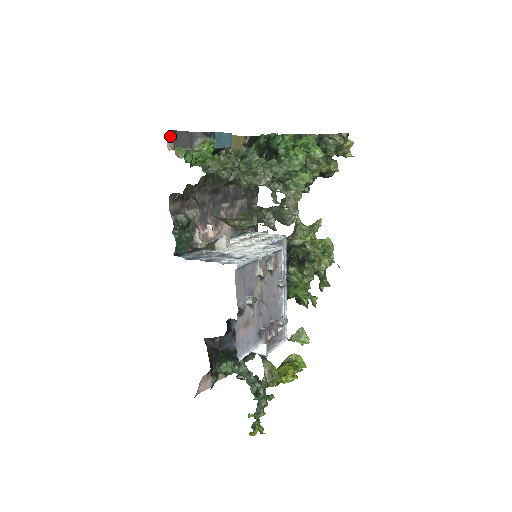
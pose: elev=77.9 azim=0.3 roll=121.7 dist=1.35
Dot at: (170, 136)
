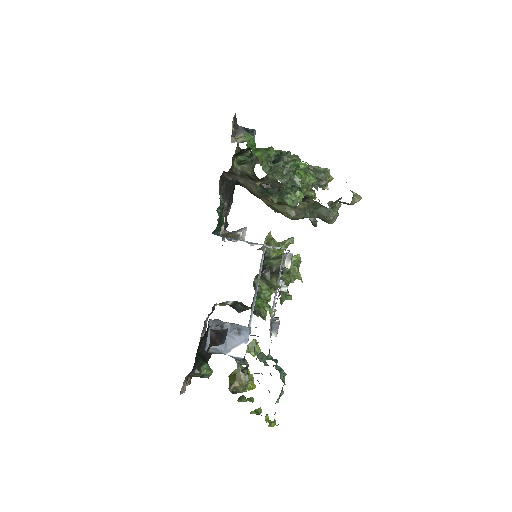
Dot at: (233, 118)
